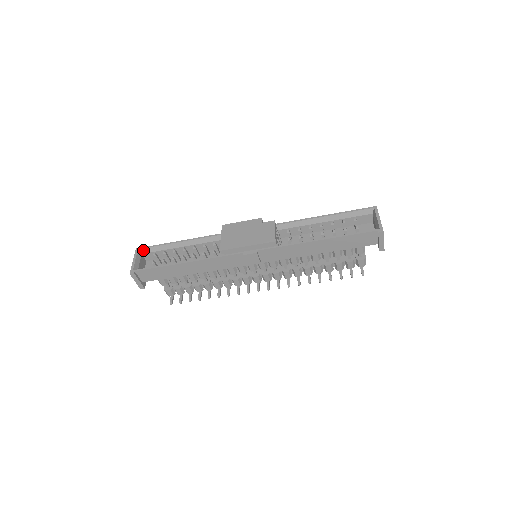
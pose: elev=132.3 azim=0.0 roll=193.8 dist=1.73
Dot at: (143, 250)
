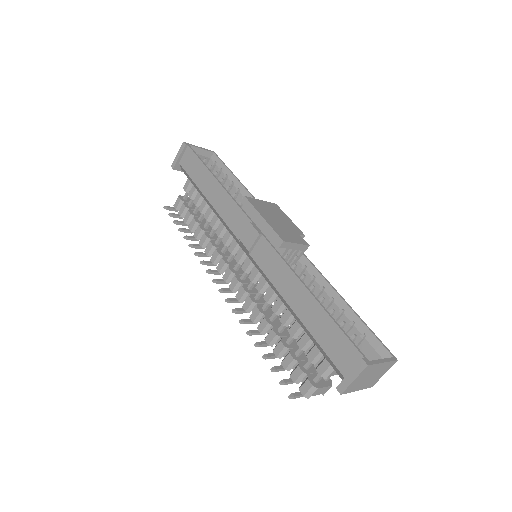
Dot at: (215, 157)
